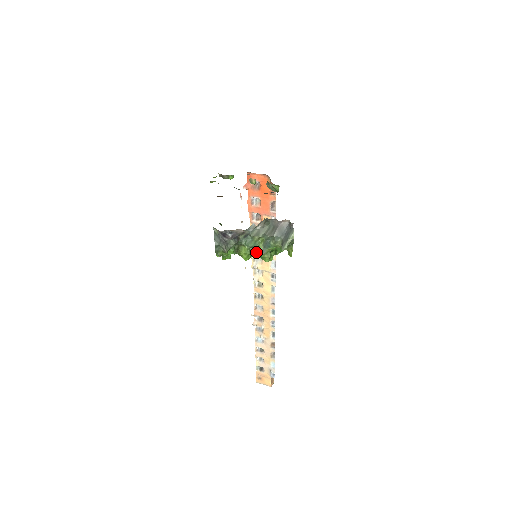
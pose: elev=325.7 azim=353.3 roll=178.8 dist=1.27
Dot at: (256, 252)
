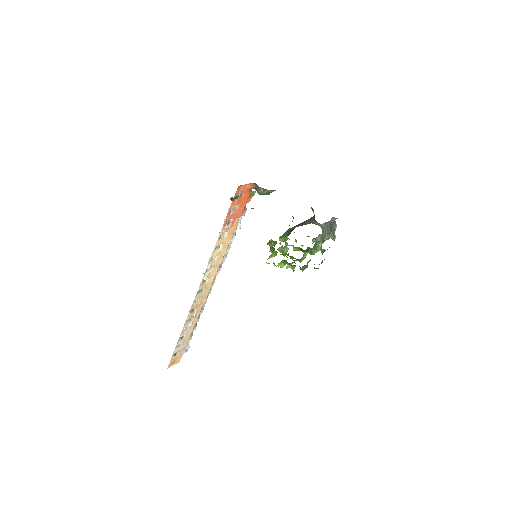
Dot at: occluded
